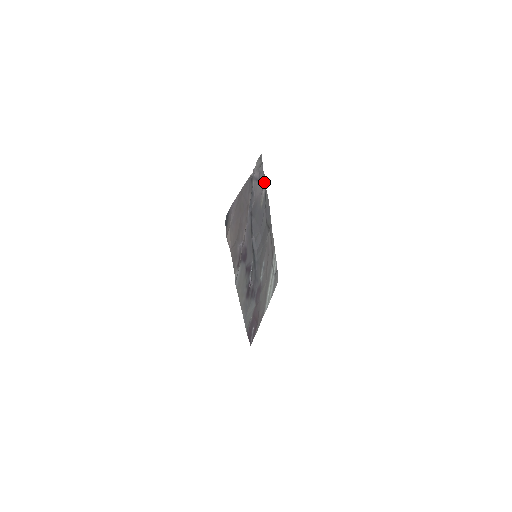
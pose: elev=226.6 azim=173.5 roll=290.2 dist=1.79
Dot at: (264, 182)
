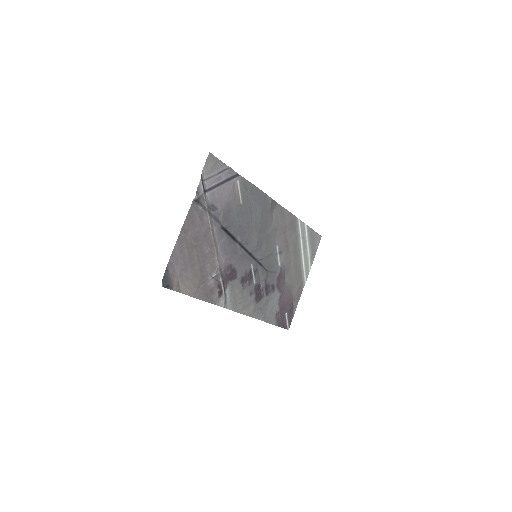
Dot at: (234, 174)
